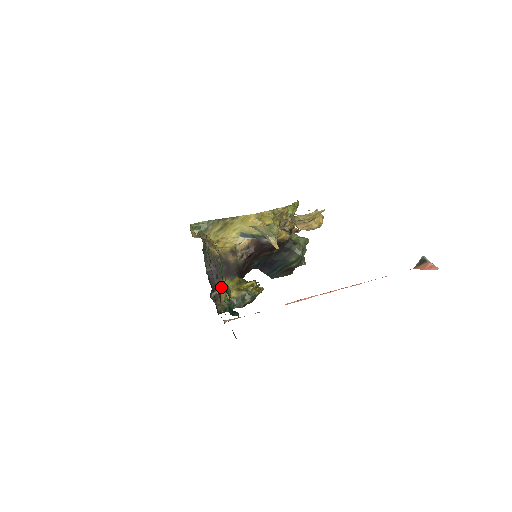
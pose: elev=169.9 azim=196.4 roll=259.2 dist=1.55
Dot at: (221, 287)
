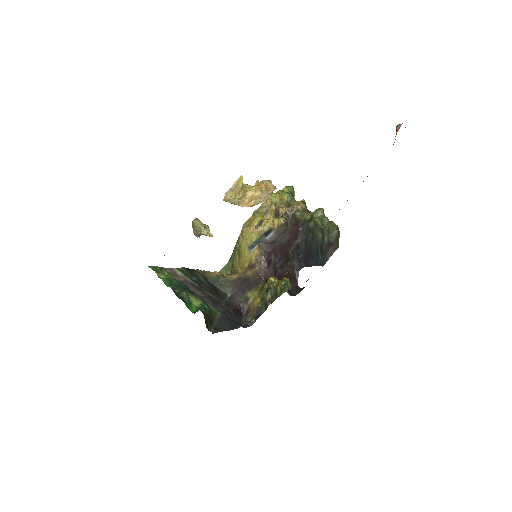
Dot at: (248, 301)
